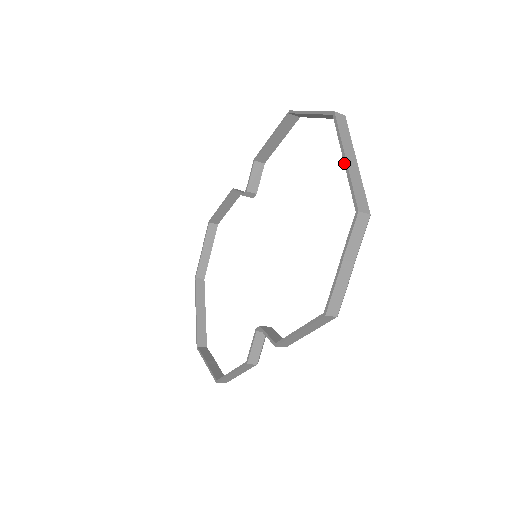
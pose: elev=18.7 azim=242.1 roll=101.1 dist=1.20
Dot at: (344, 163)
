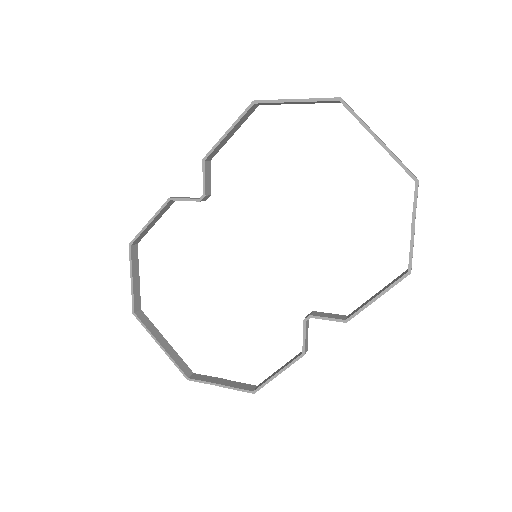
Dot at: (380, 143)
